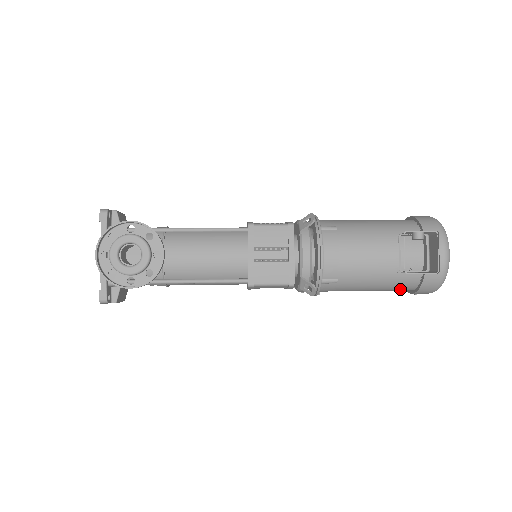
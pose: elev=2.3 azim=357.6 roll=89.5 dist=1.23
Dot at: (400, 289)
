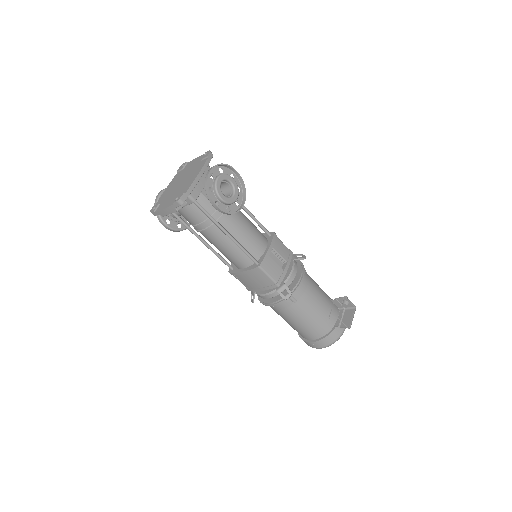
Dot at: (312, 334)
